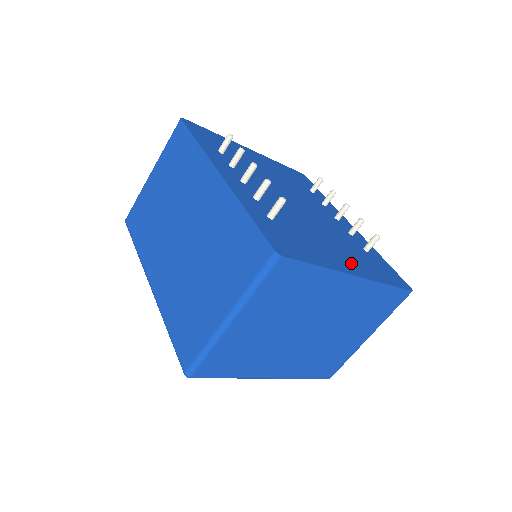
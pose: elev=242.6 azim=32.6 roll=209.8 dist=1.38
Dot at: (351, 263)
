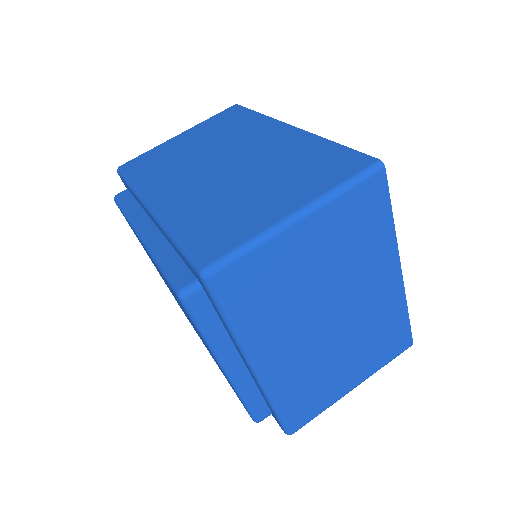
Dot at: occluded
